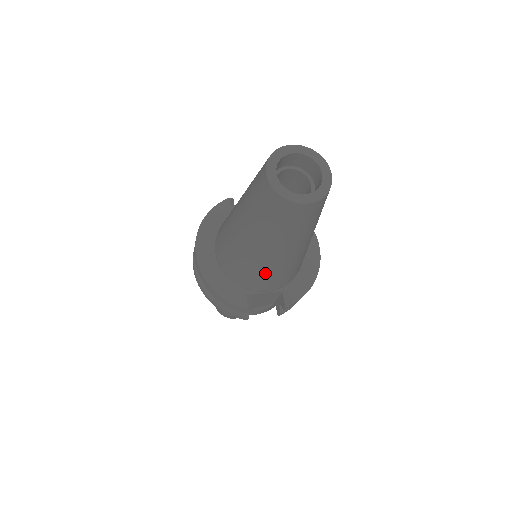
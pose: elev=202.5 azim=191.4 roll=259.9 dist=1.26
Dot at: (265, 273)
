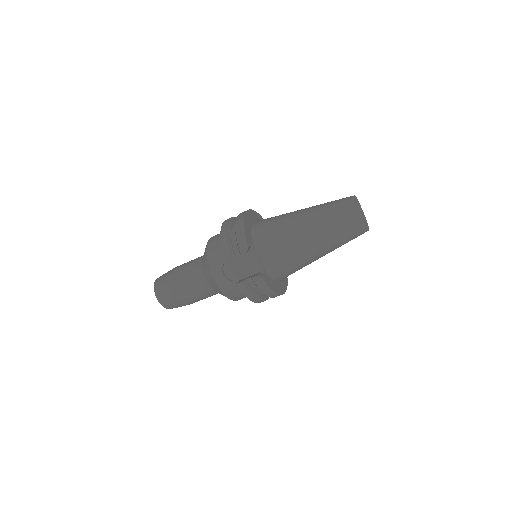
Dot at: (282, 241)
